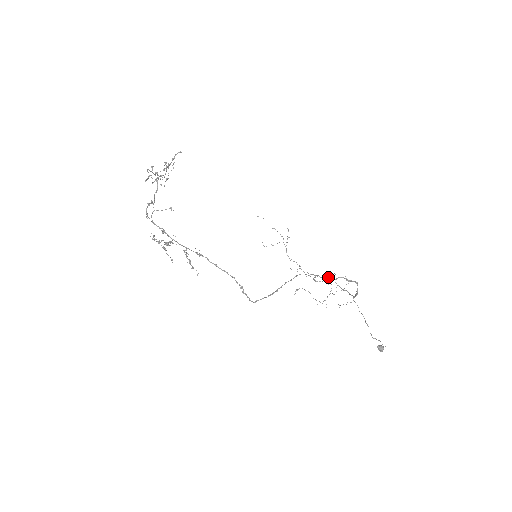
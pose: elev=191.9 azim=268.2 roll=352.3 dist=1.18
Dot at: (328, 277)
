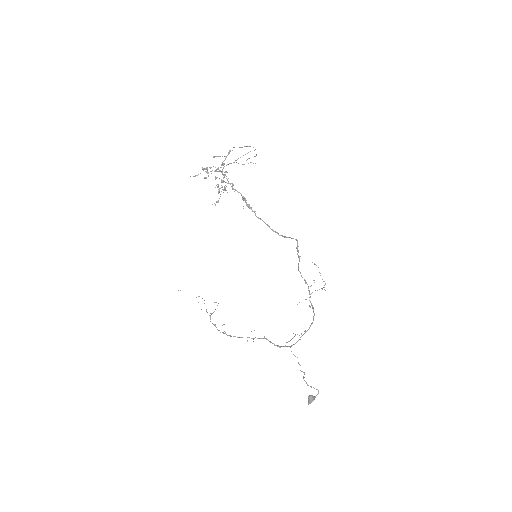
Dot at: occluded
